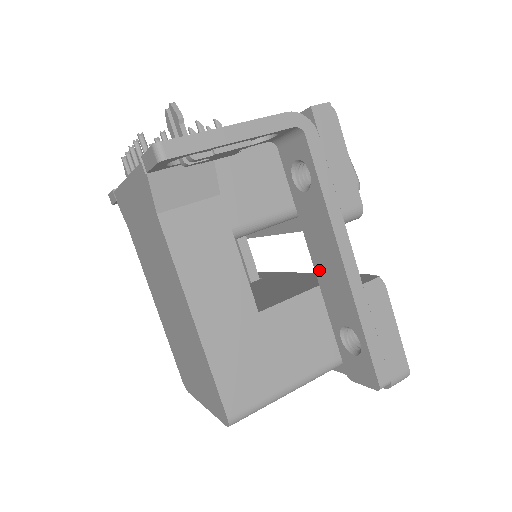
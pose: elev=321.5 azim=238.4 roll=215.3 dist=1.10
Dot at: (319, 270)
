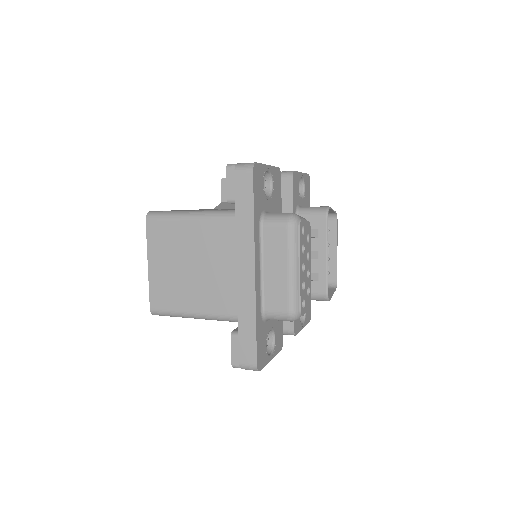
Dot at: occluded
